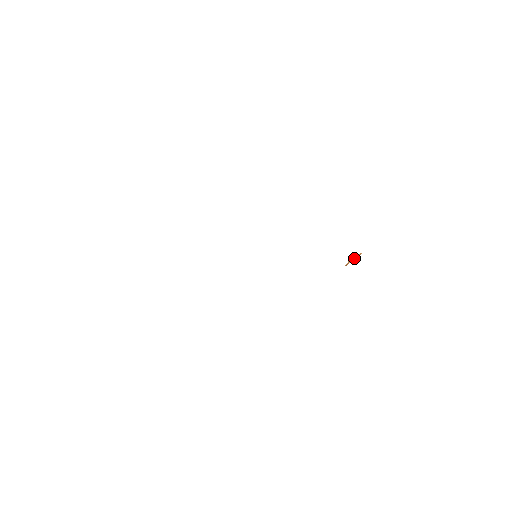
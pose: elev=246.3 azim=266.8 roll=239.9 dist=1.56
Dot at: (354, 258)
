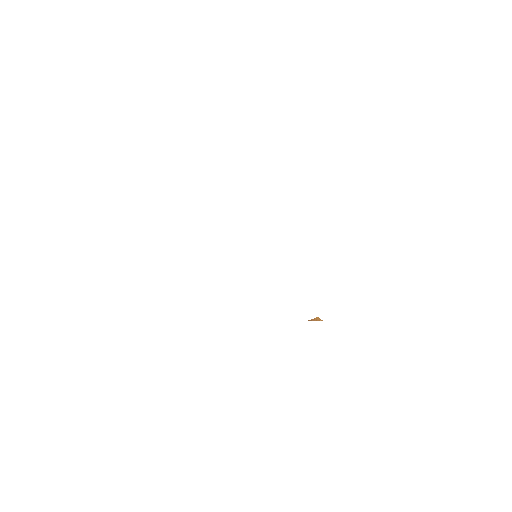
Dot at: (317, 320)
